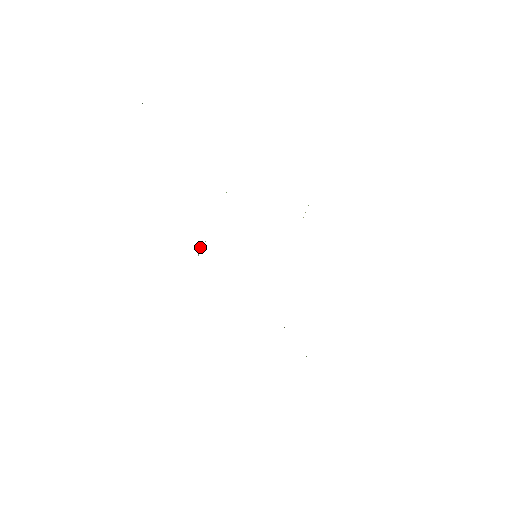
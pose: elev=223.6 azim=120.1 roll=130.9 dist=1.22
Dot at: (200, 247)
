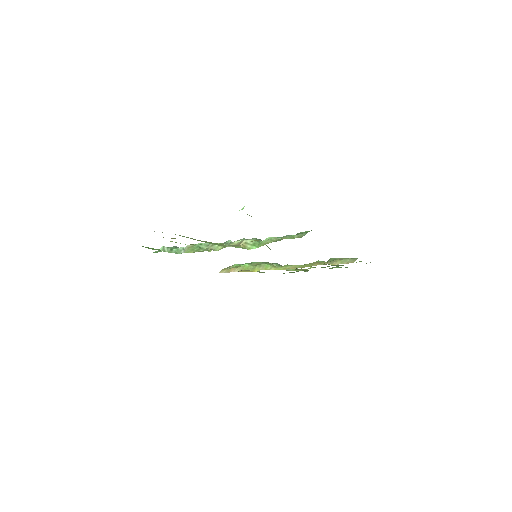
Dot at: (213, 250)
